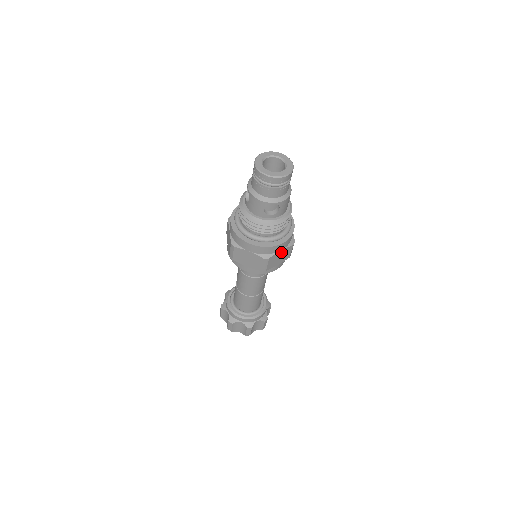
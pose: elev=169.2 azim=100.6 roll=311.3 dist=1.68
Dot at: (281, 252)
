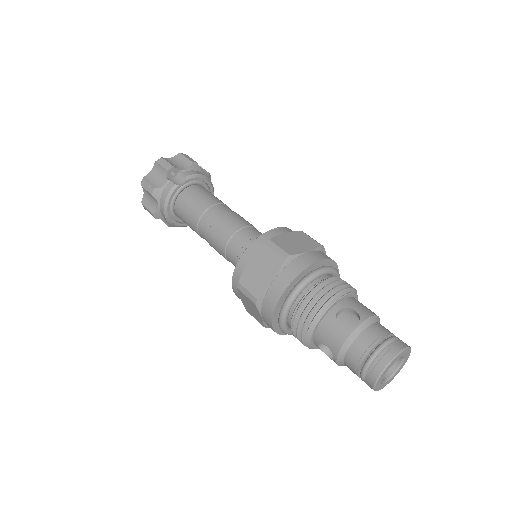
Dot at: occluded
